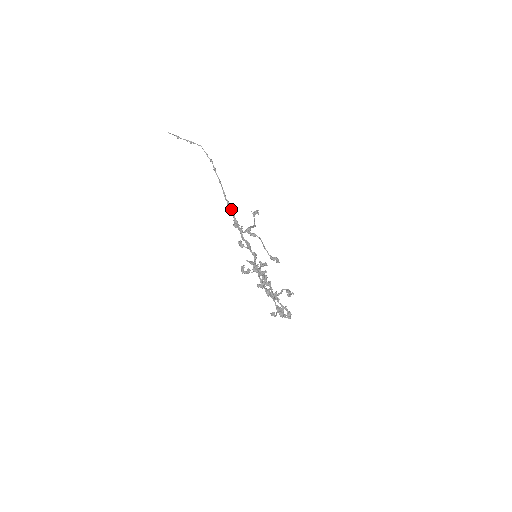
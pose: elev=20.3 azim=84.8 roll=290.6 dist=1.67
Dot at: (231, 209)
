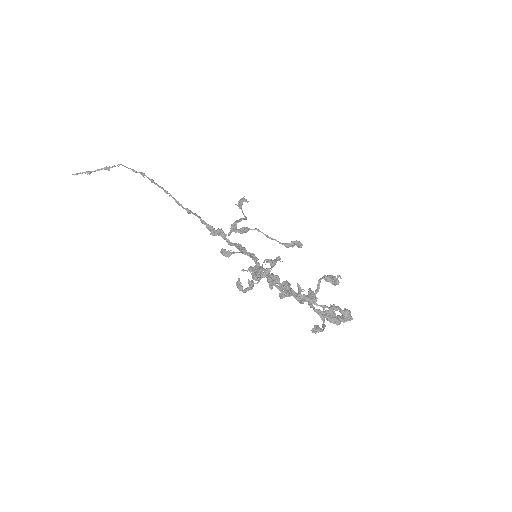
Dot at: occluded
